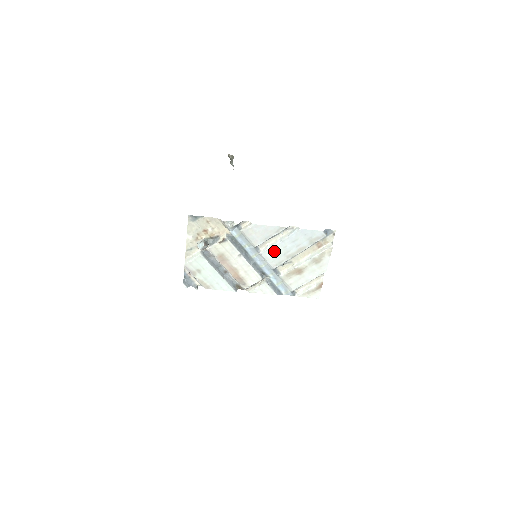
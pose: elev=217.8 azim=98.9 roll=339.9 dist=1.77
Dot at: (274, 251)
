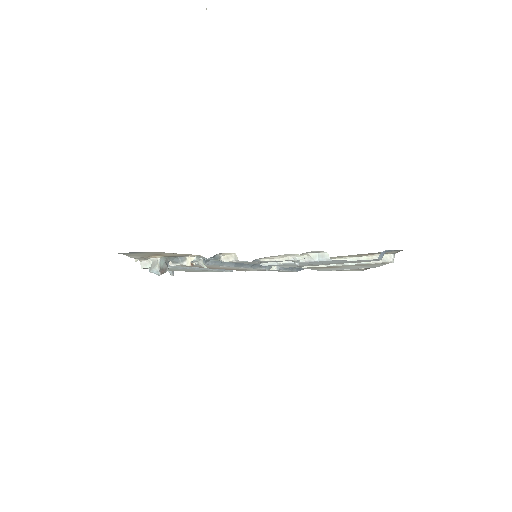
Dot at: (285, 265)
